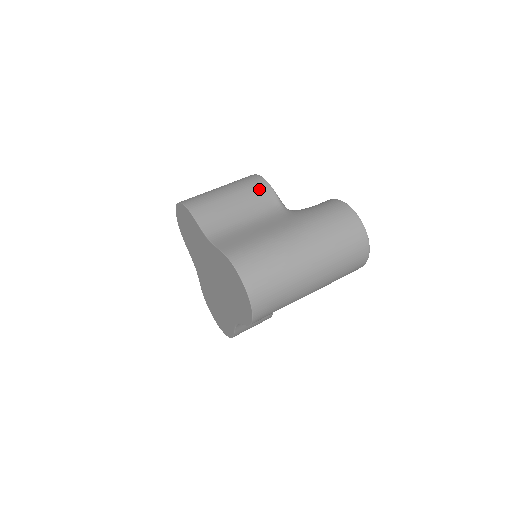
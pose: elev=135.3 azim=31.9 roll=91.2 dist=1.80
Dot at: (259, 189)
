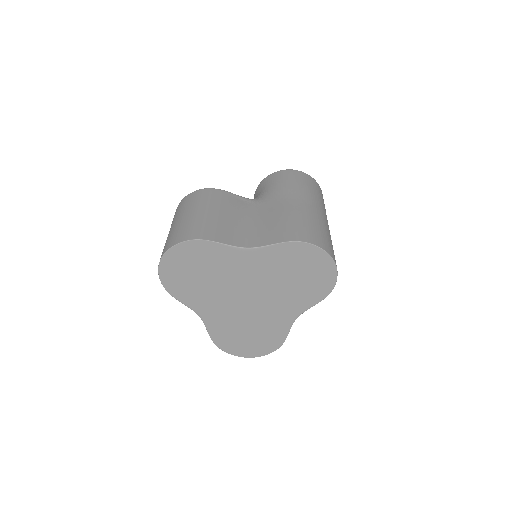
Dot at: (219, 196)
